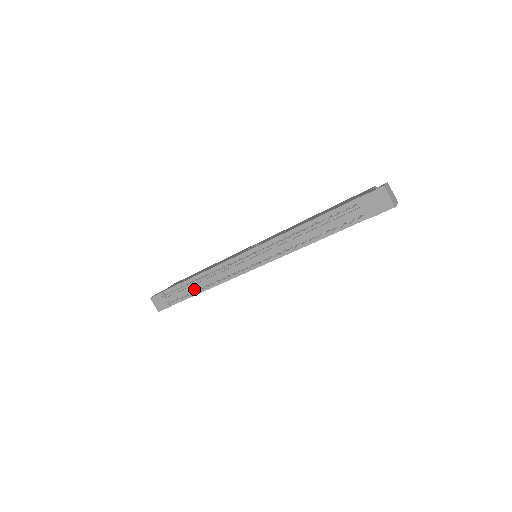
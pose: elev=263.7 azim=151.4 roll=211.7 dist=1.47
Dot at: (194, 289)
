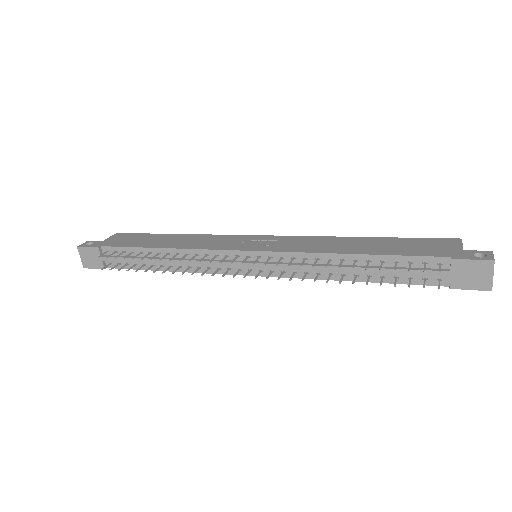
Dot at: (149, 262)
